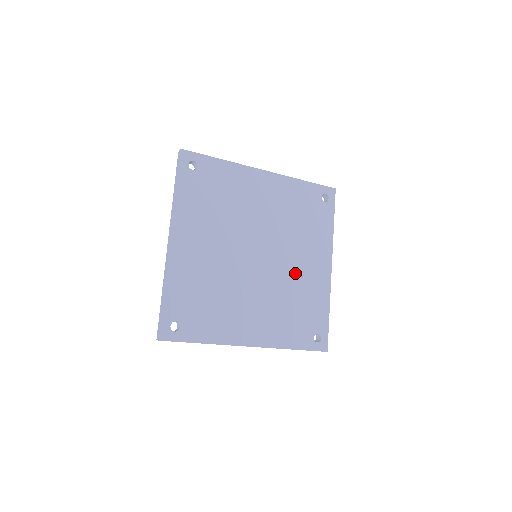
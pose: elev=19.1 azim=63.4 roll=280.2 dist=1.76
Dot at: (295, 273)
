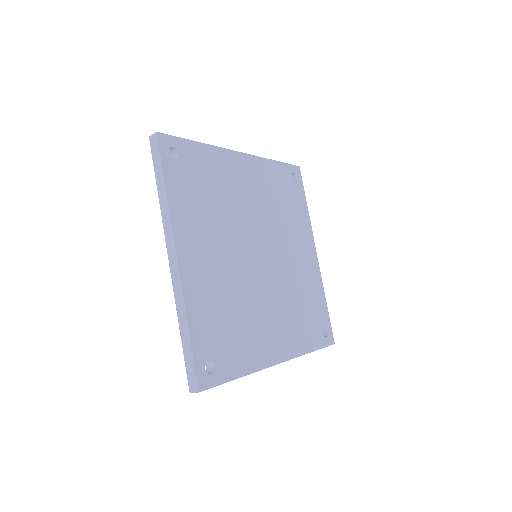
Dot at: (293, 267)
